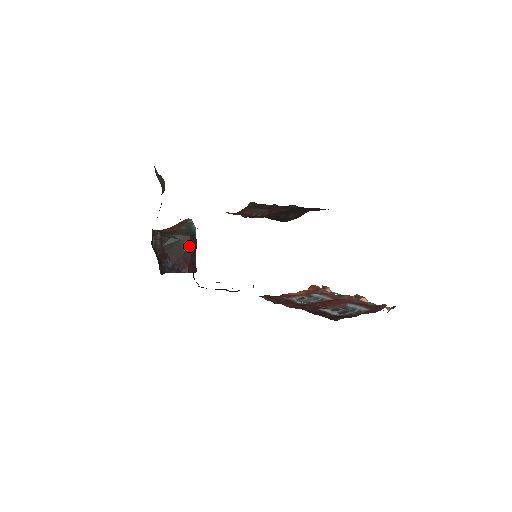
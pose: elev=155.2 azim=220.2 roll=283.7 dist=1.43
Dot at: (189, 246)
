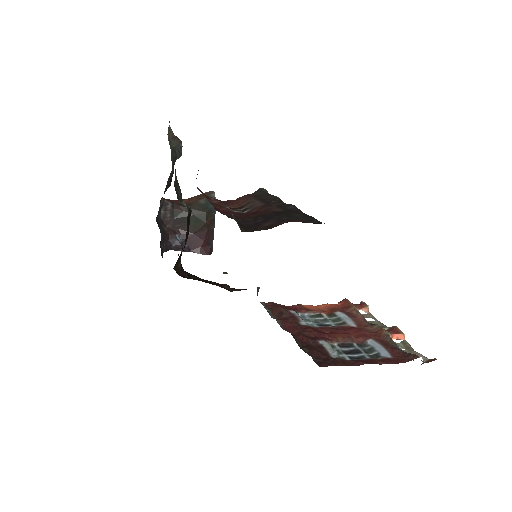
Dot at: (204, 224)
